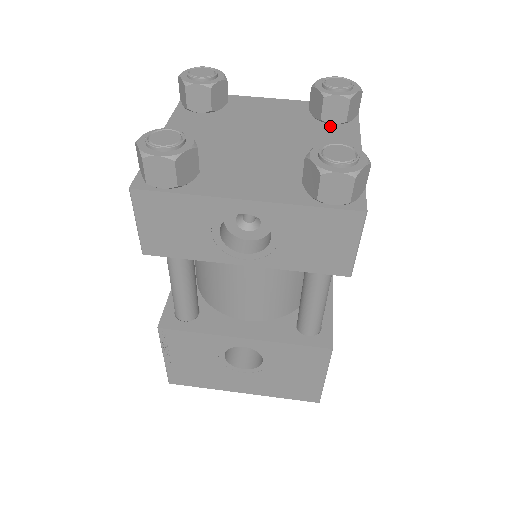
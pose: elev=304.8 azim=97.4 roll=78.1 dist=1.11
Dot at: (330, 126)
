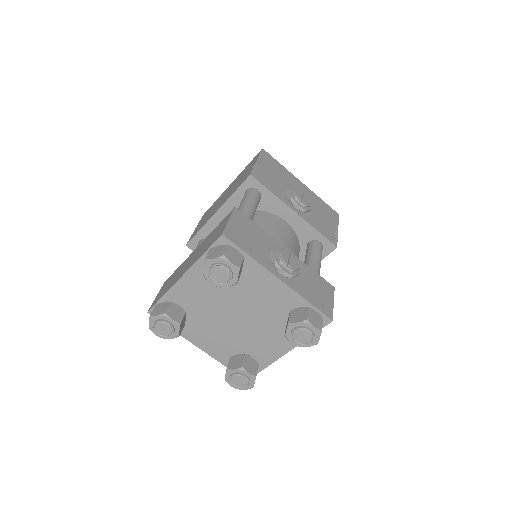
Dot at: occluded
